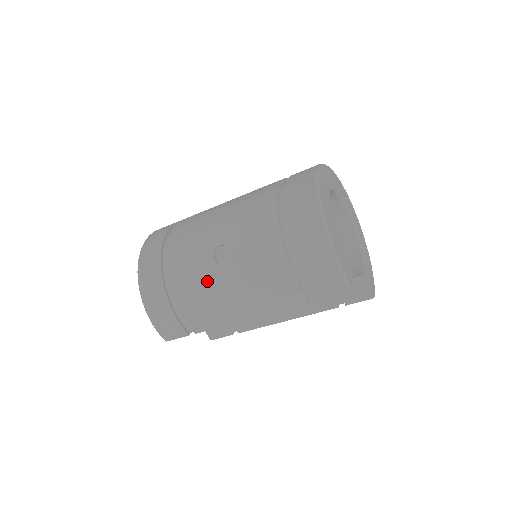
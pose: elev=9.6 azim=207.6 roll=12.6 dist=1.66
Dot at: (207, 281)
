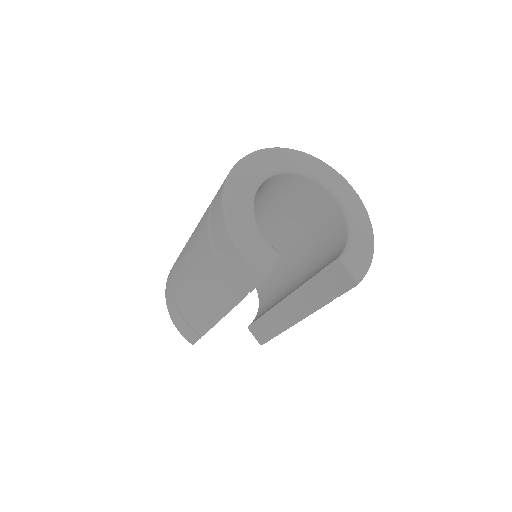
Dot at: (186, 285)
